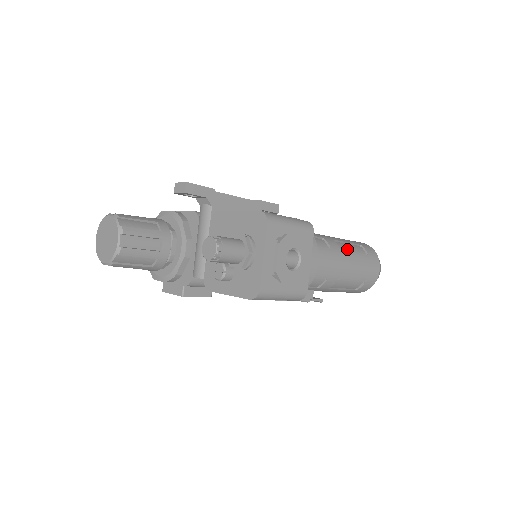
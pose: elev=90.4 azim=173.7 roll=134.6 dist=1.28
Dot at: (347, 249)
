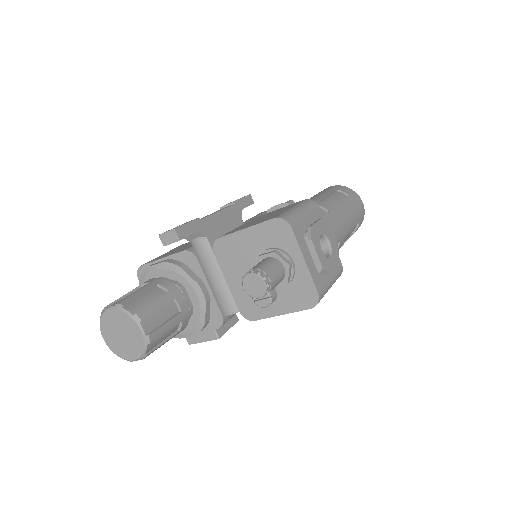
Dot at: (335, 202)
